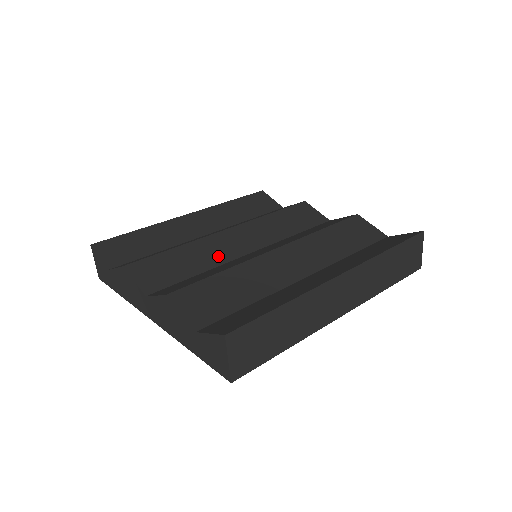
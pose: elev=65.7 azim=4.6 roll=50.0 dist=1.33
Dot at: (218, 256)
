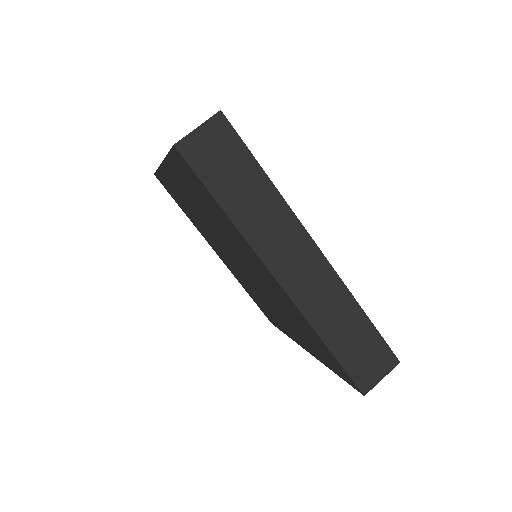
Dot at: occluded
